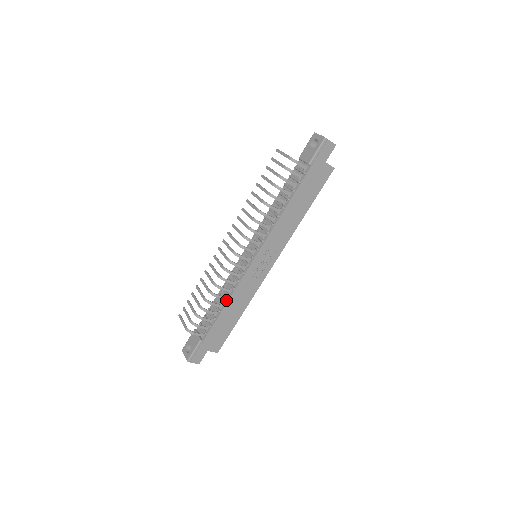
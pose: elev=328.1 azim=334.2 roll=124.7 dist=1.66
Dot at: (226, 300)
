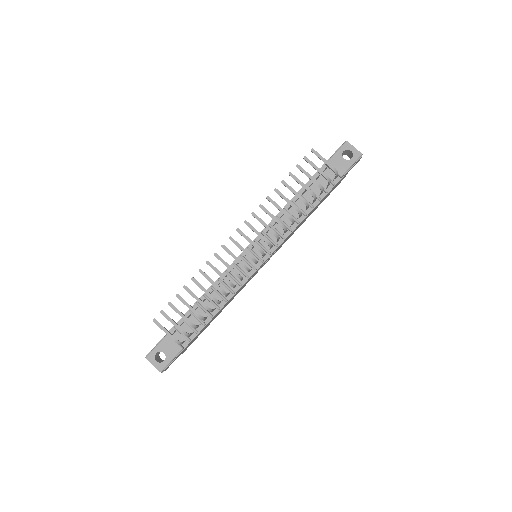
Dot at: (221, 304)
